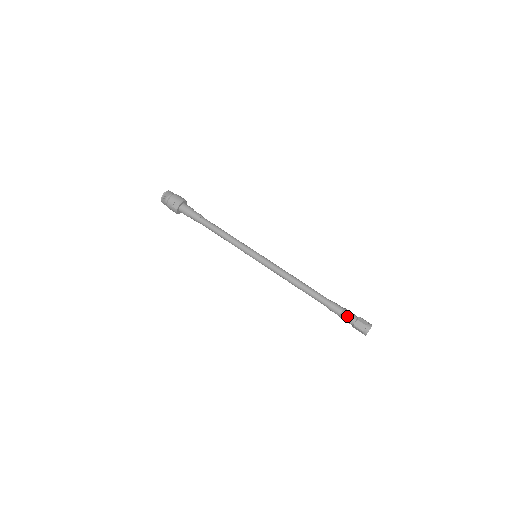
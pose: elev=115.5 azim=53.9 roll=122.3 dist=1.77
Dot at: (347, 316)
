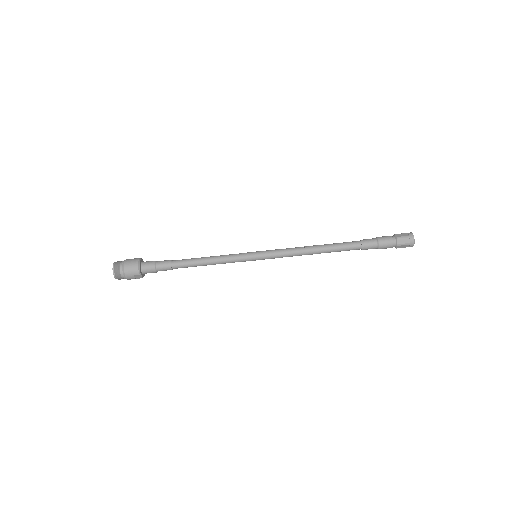
Dot at: (385, 247)
